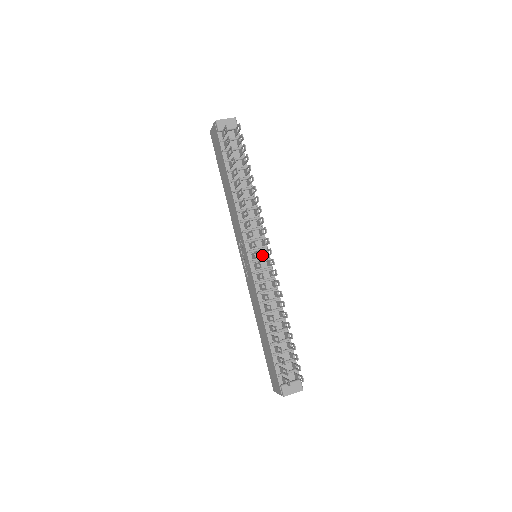
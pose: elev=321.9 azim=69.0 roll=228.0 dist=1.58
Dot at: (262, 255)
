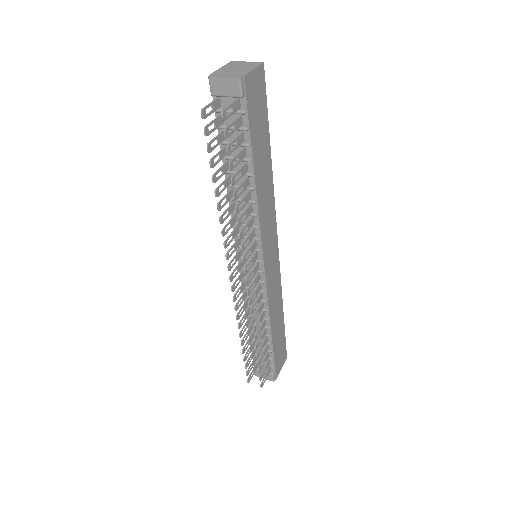
Dot at: occluded
